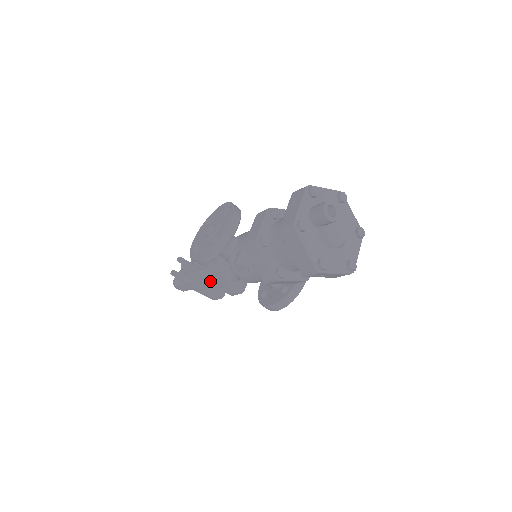
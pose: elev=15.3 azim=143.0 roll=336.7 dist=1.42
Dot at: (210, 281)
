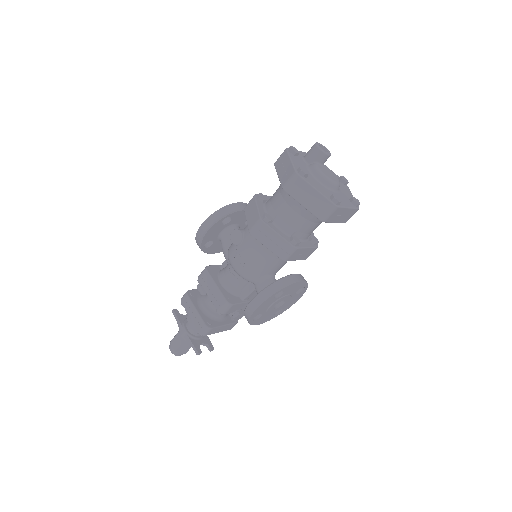
Dot at: (204, 285)
